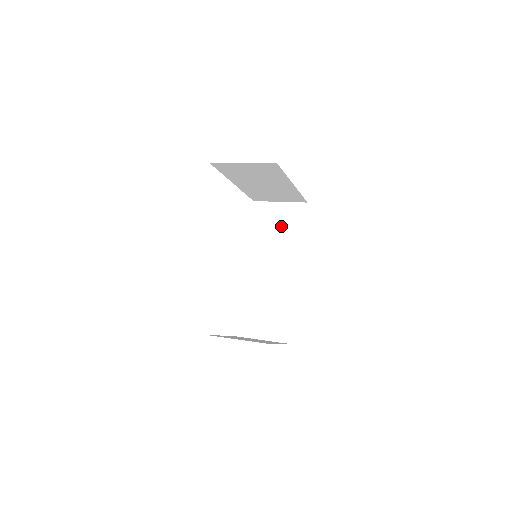
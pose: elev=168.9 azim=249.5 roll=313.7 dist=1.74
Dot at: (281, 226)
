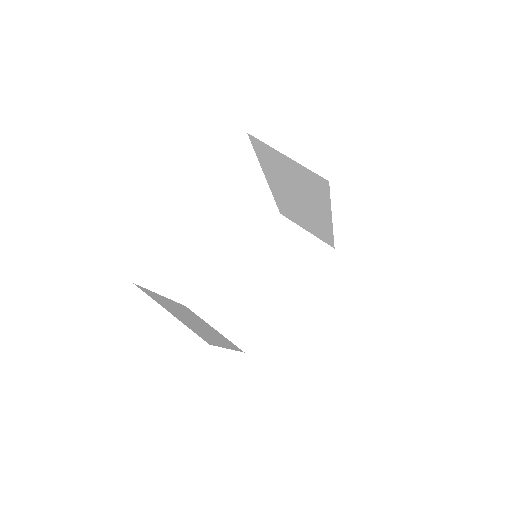
Dot at: (297, 179)
